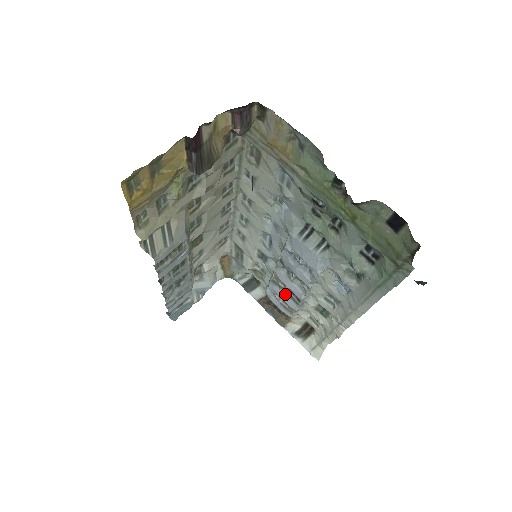
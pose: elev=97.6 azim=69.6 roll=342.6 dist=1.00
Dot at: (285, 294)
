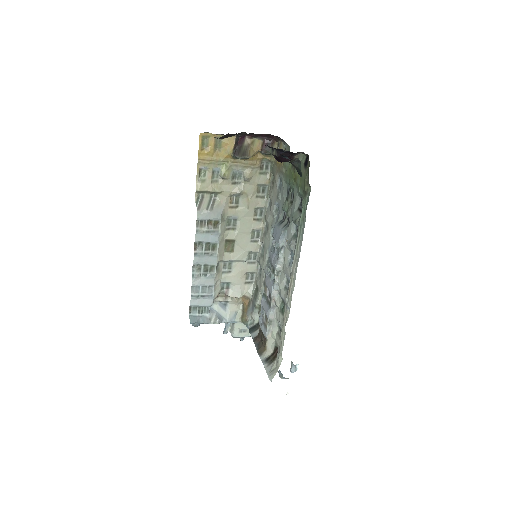
Dot at: (266, 303)
